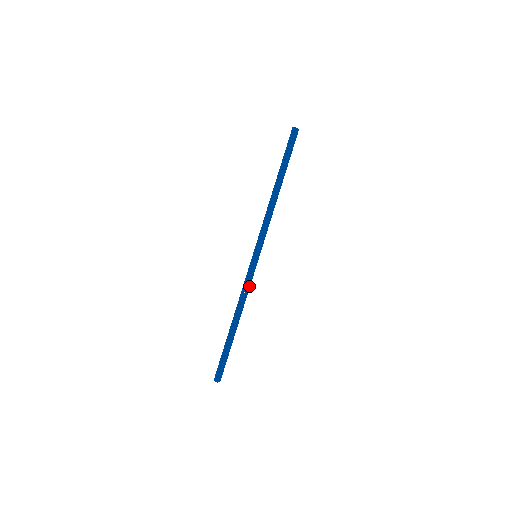
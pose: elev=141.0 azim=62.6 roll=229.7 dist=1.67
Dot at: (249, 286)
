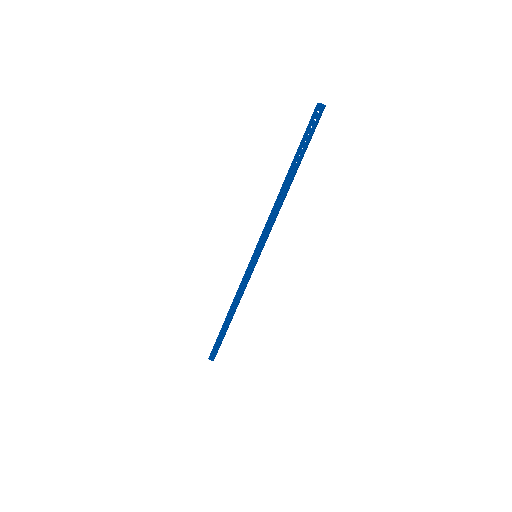
Dot at: occluded
